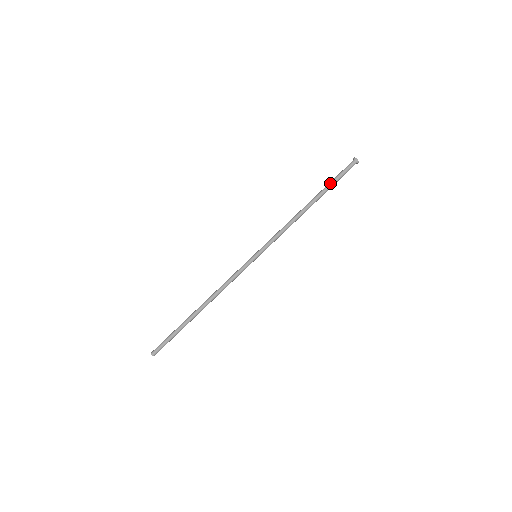
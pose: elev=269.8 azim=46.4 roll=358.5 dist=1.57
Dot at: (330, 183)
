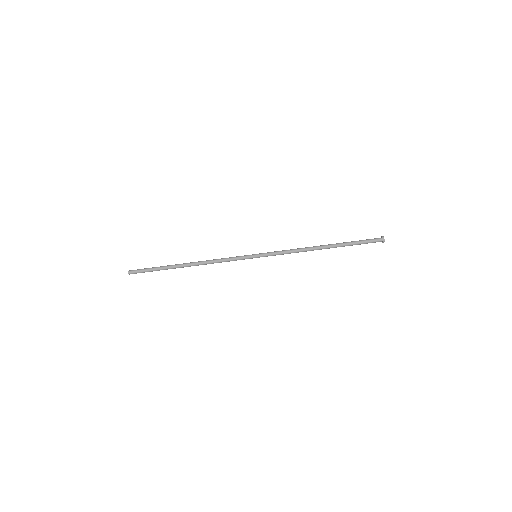
Dot at: (351, 242)
